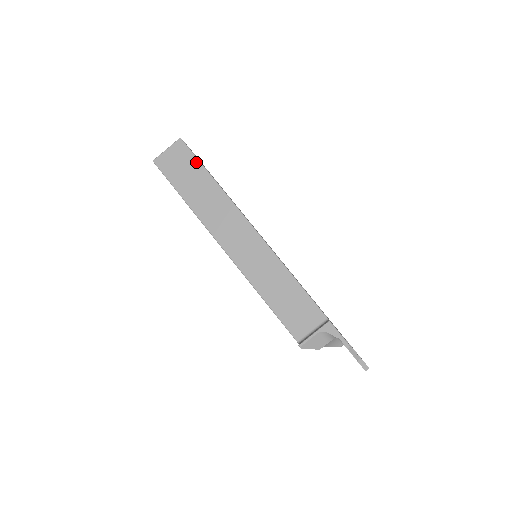
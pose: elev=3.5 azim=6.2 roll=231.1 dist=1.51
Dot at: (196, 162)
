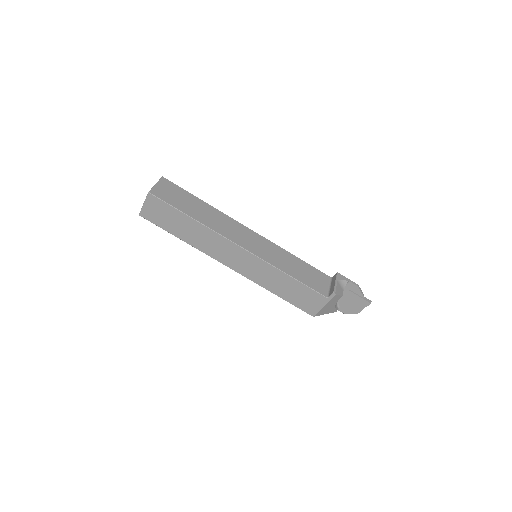
Dot at: (184, 191)
